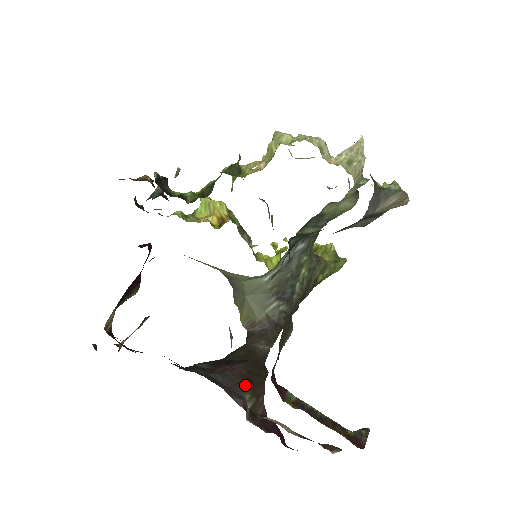
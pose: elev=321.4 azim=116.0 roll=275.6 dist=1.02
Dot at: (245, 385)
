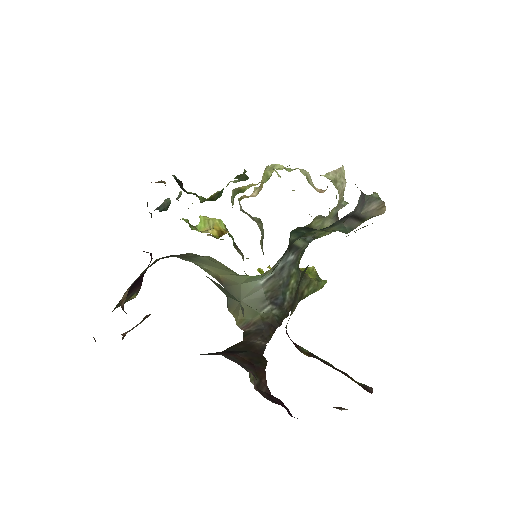
Dot at: (249, 367)
